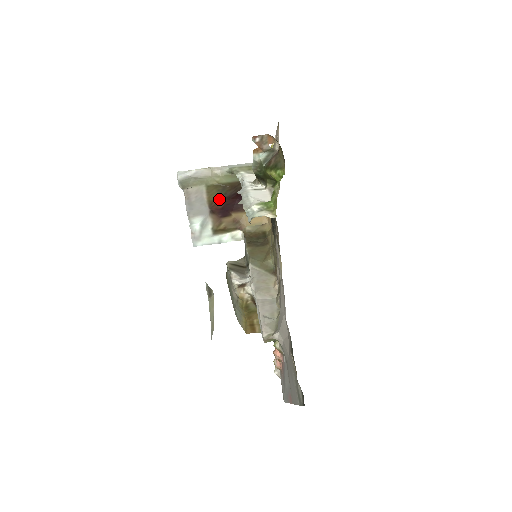
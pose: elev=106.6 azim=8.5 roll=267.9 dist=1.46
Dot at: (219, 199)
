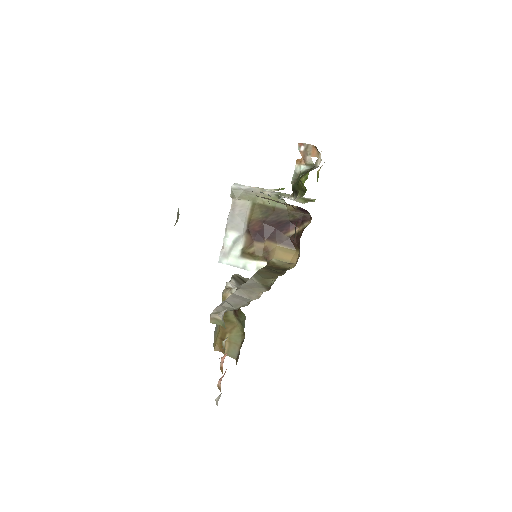
Dot at: (259, 221)
